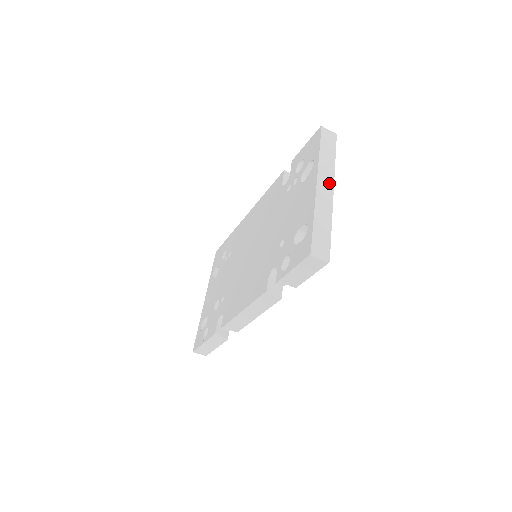
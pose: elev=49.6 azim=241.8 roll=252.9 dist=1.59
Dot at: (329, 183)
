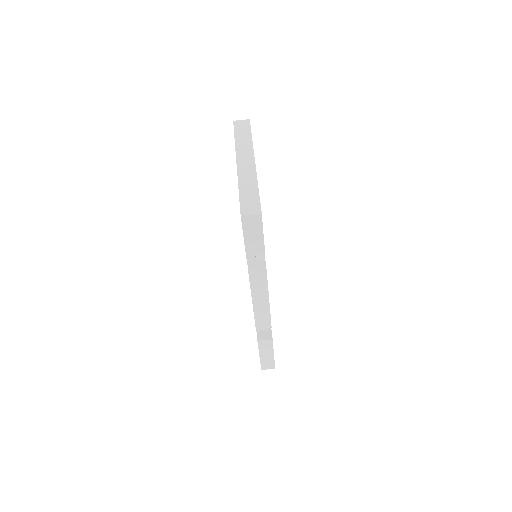
Dot at: (249, 156)
